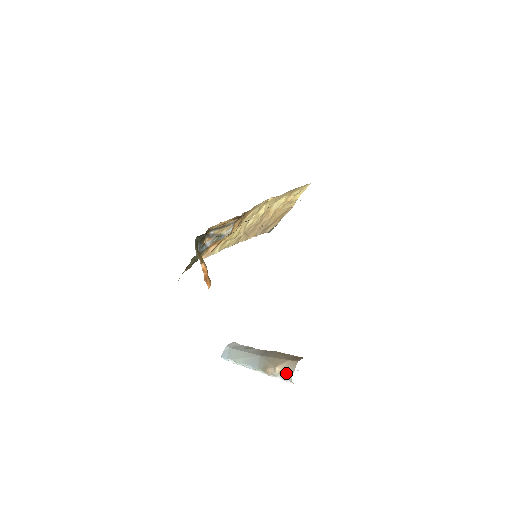
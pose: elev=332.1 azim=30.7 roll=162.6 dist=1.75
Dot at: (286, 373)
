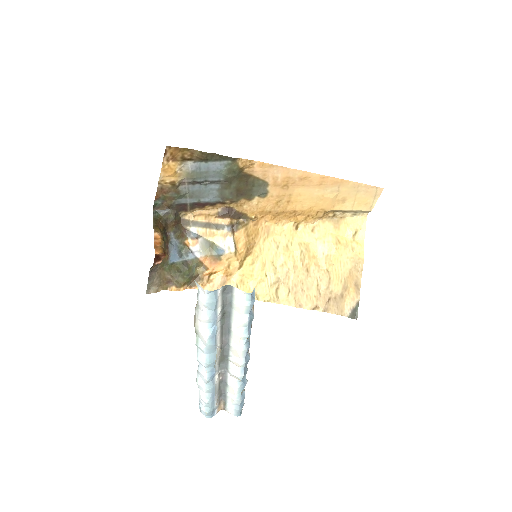
Dot at: occluded
